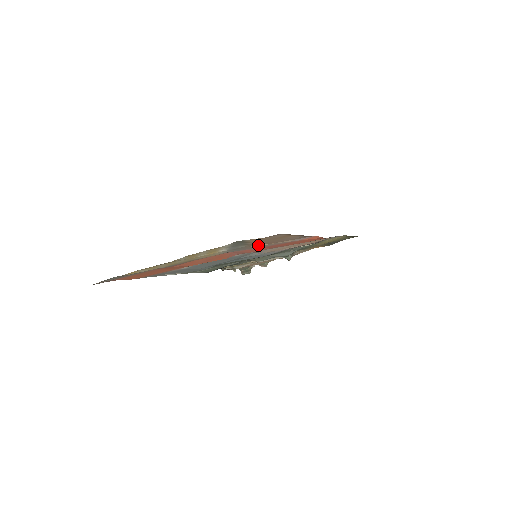
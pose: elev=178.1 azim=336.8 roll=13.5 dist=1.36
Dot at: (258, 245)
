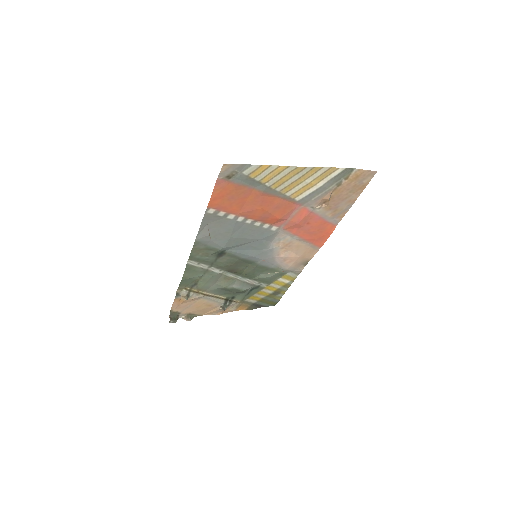
Dot at: (330, 198)
